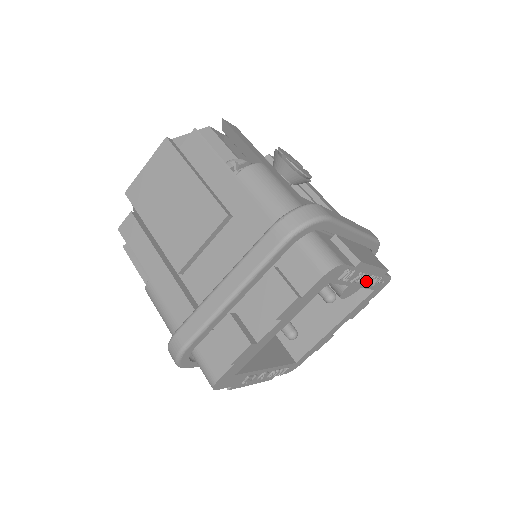
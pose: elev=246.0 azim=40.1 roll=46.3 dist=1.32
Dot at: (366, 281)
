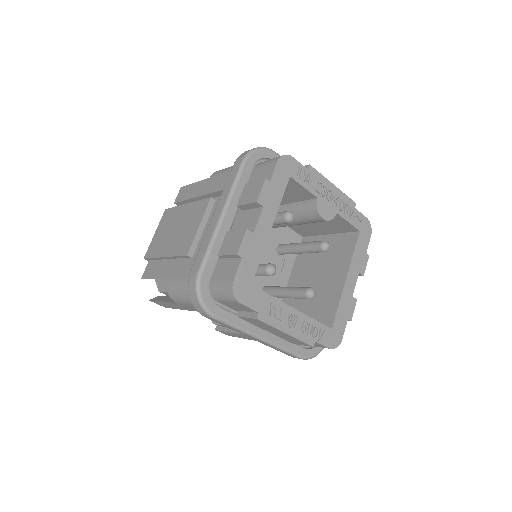
Dot at: (335, 201)
